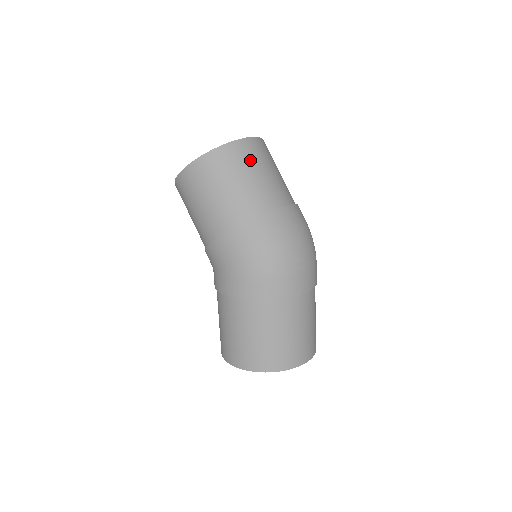
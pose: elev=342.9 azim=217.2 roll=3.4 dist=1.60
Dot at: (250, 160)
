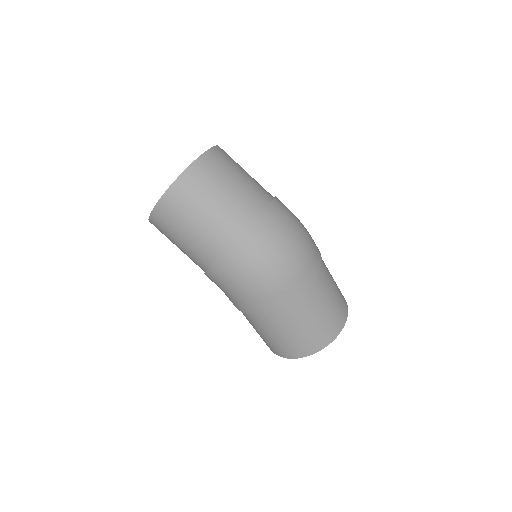
Dot at: (199, 191)
